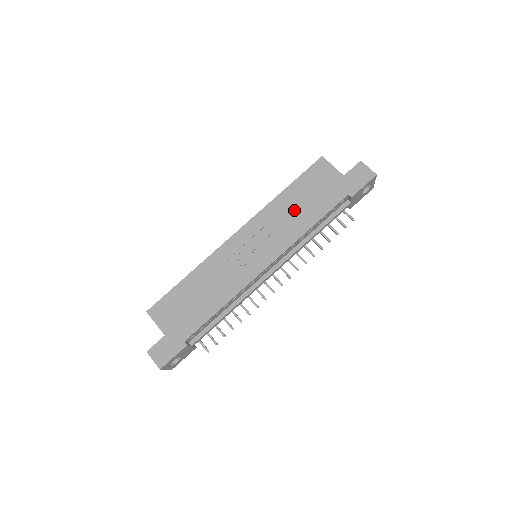
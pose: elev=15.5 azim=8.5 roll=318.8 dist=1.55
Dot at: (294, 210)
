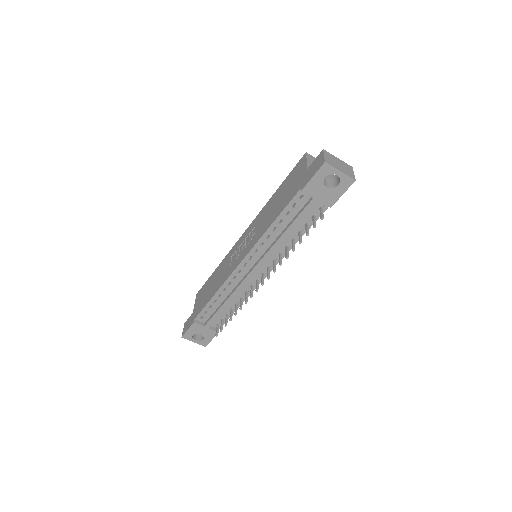
Dot at: (271, 210)
